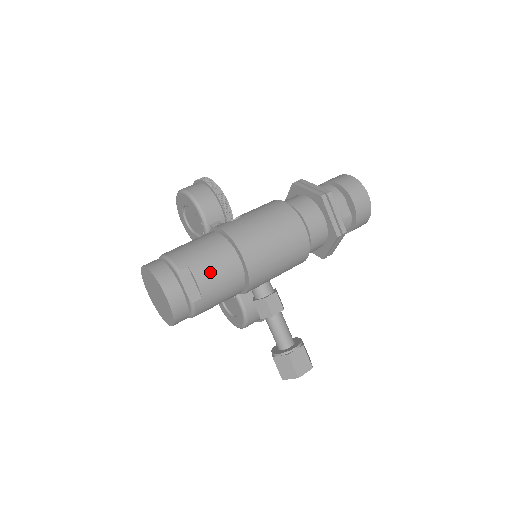
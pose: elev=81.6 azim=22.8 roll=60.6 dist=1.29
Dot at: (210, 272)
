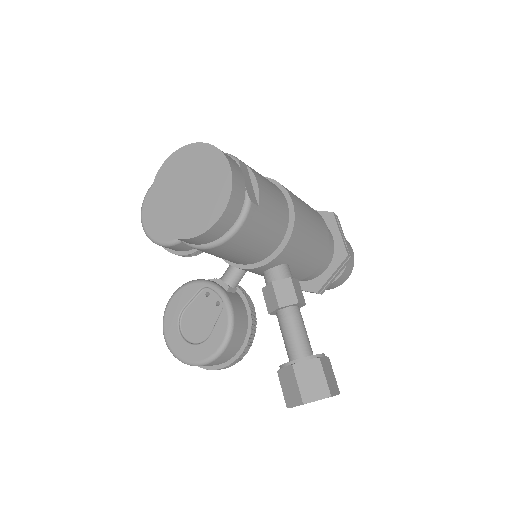
Dot at: (267, 186)
